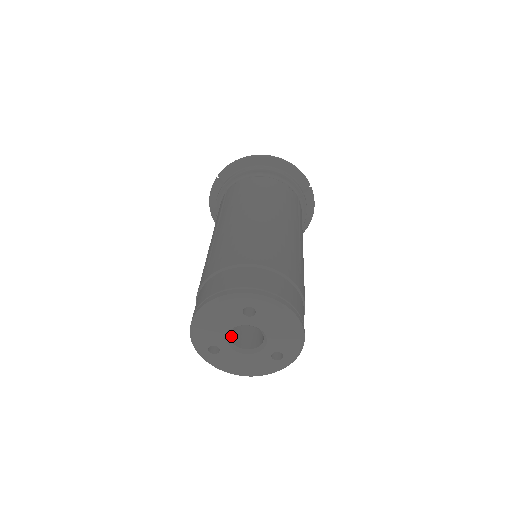
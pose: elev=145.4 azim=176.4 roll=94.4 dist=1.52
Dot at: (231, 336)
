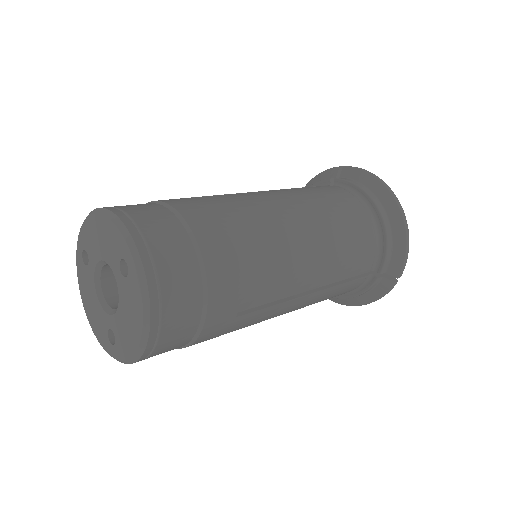
Dot at: (108, 268)
